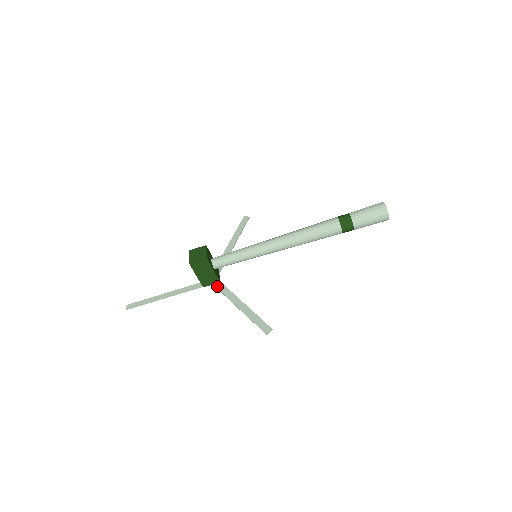
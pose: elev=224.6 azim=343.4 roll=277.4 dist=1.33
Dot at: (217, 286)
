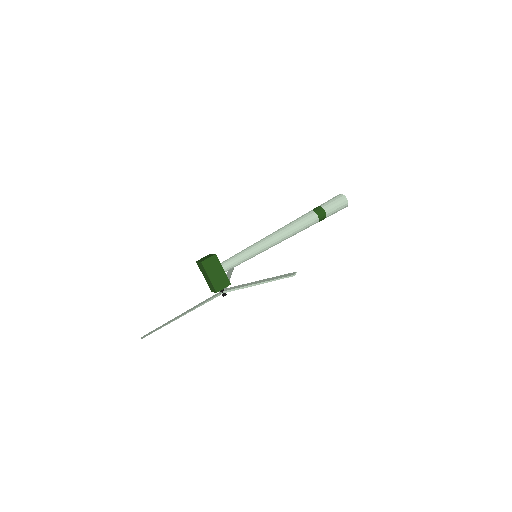
Dot at: (229, 289)
